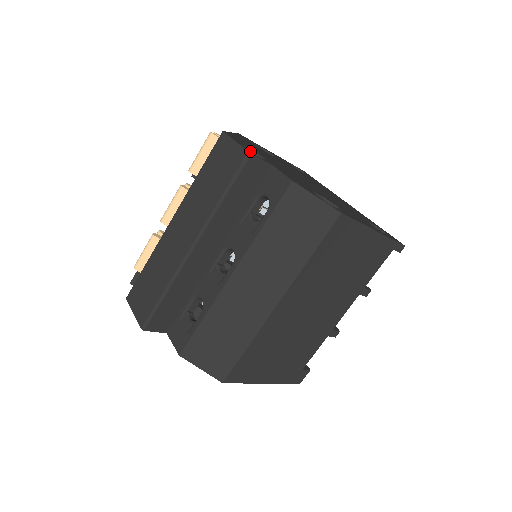
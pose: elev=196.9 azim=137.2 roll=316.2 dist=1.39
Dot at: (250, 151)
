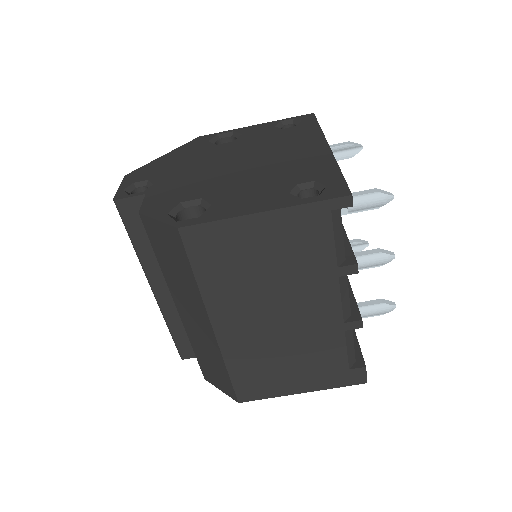
Dot at: (124, 193)
